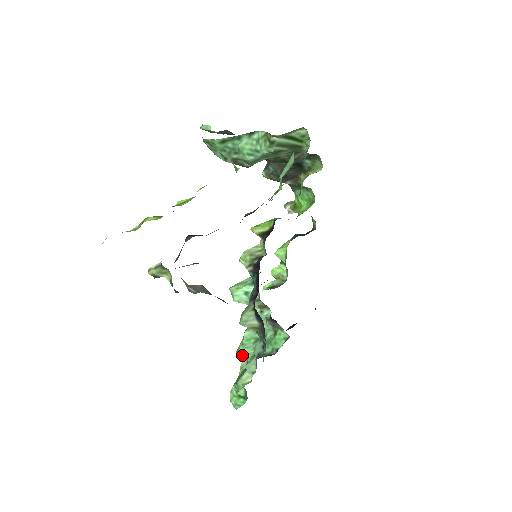
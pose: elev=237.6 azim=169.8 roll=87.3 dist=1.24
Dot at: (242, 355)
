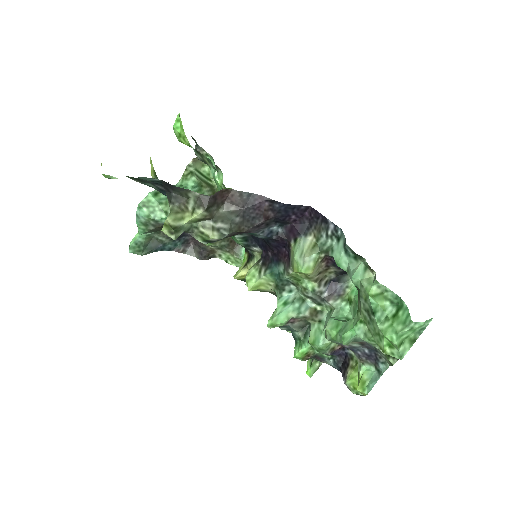
Dot at: (351, 336)
